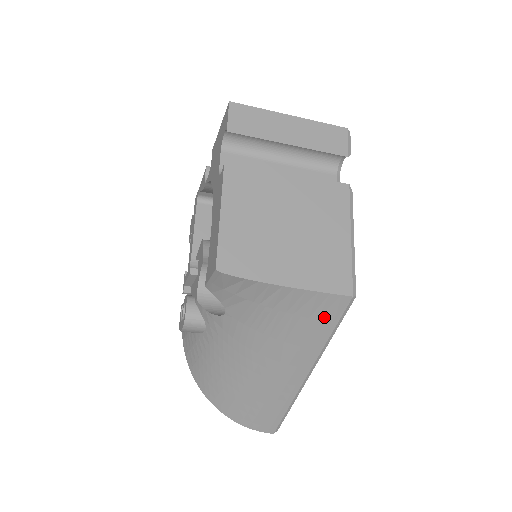
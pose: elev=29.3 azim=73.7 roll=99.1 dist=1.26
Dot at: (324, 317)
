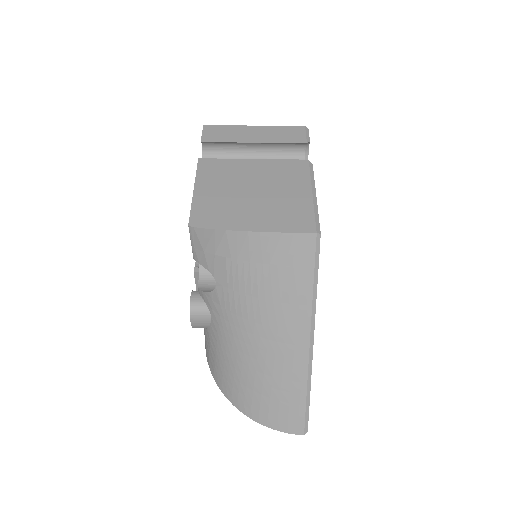
Dot at: (299, 263)
